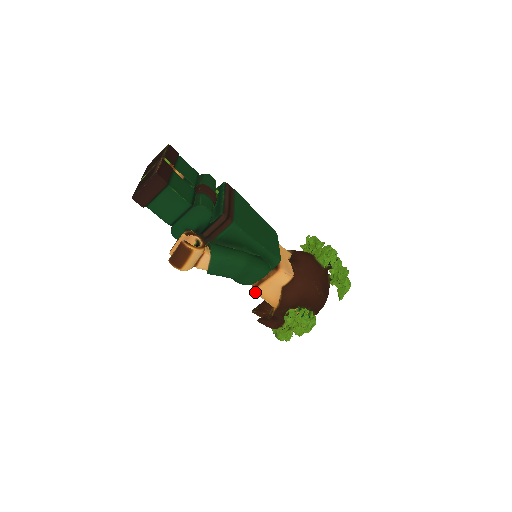
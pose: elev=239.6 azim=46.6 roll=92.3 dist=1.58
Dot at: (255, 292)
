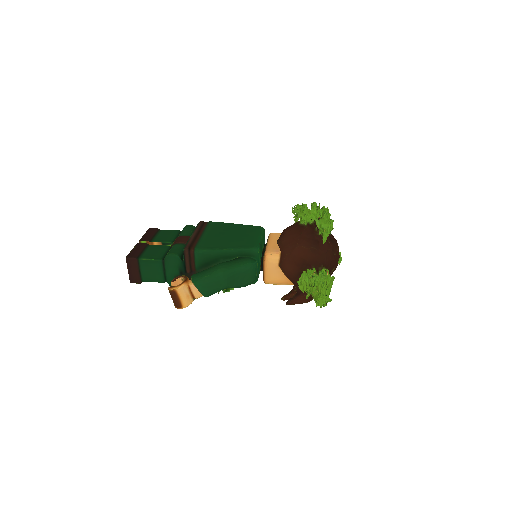
Dot at: occluded
